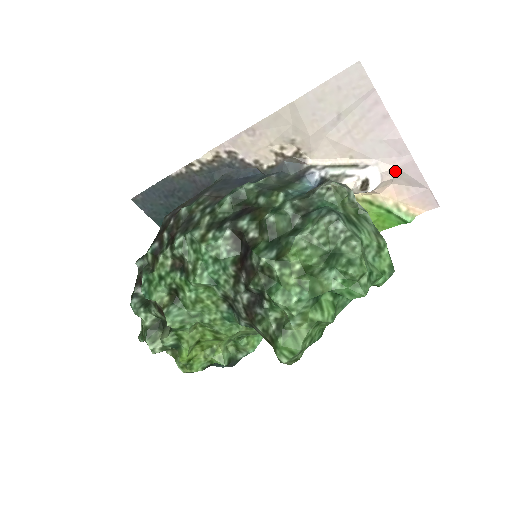
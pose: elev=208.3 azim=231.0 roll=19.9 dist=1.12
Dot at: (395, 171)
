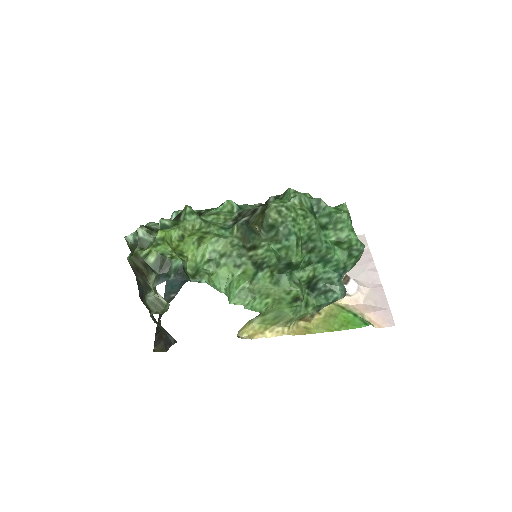
Dot at: (368, 291)
